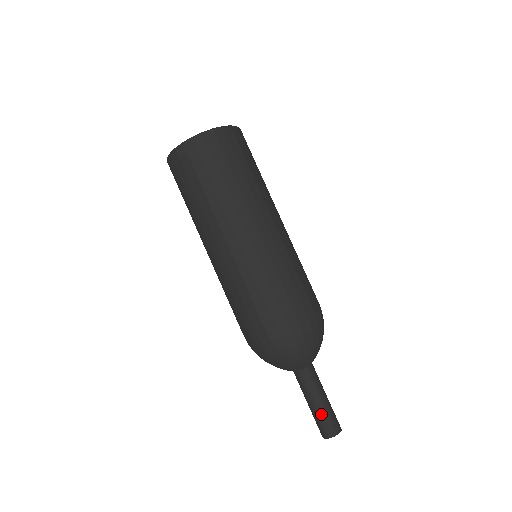
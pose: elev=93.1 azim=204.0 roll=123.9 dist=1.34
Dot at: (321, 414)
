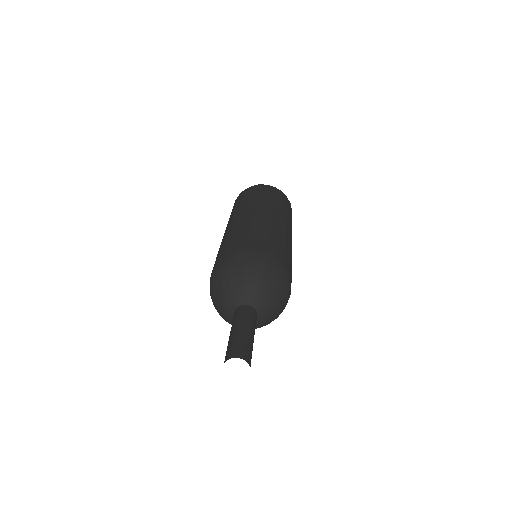
Dot at: (248, 340)
